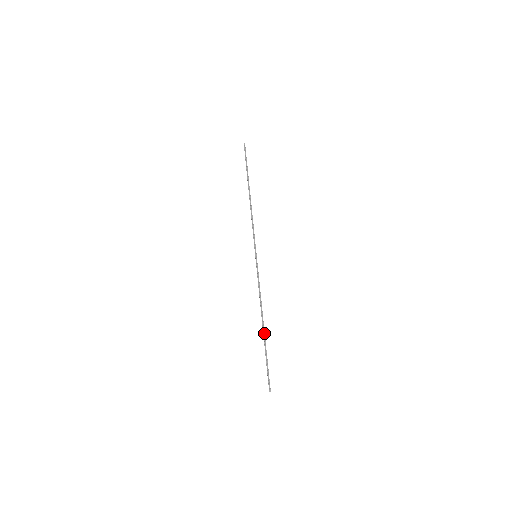
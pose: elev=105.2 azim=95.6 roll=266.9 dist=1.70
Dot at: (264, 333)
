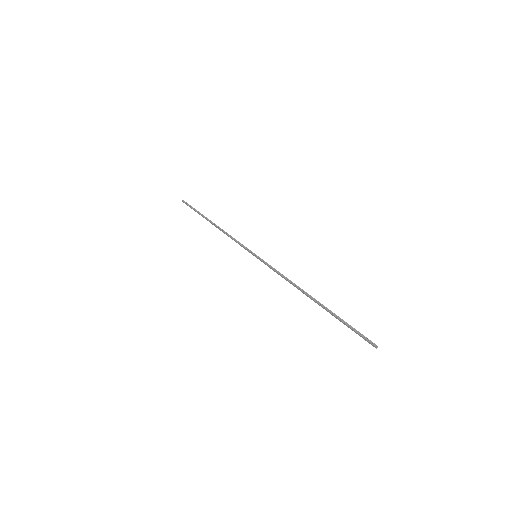
Dot at: (319, 303)
